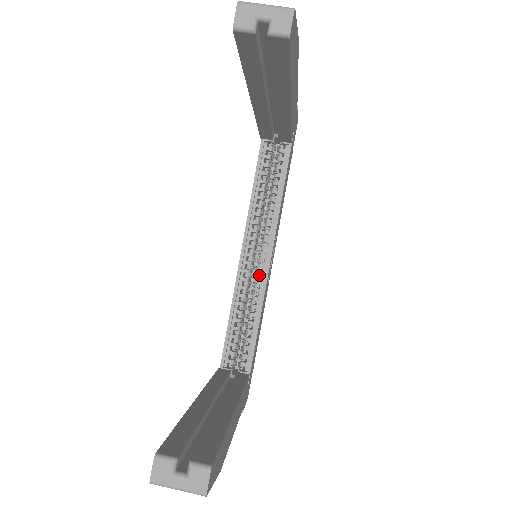
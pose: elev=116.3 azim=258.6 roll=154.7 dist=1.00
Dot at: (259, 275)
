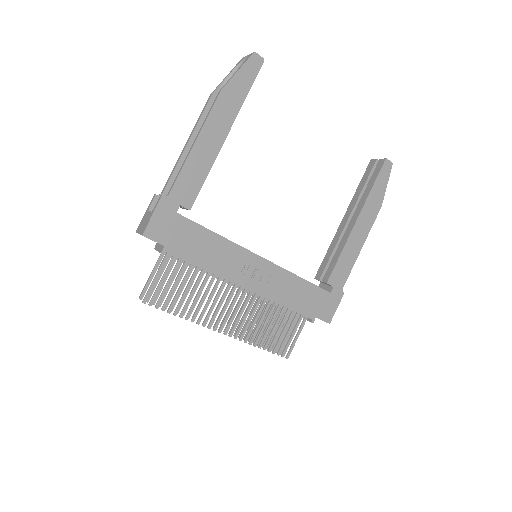
Dot at: occluded
